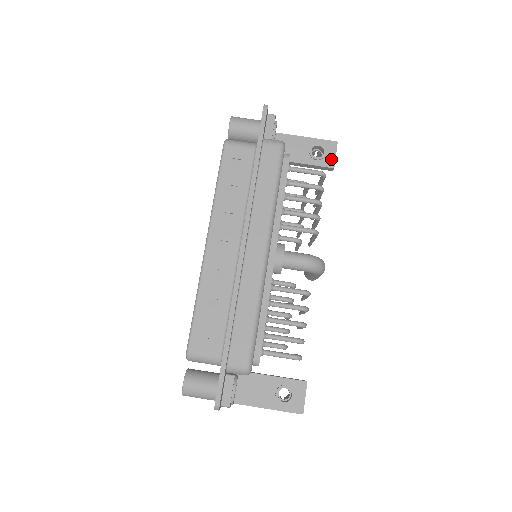
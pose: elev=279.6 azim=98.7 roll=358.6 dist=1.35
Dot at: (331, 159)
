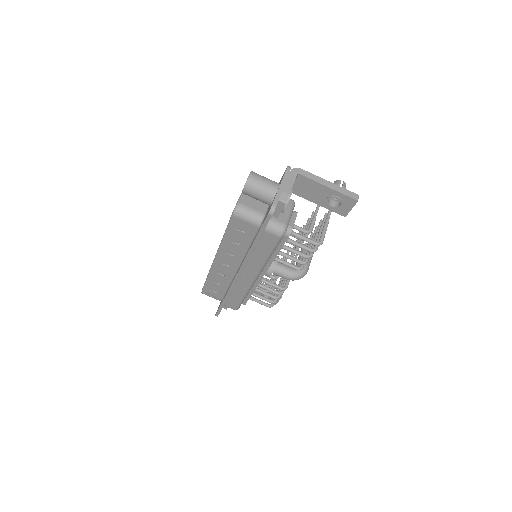
Dot at: (345, 210)
